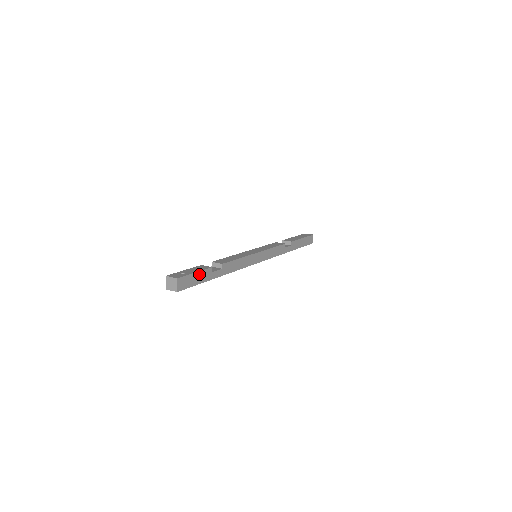
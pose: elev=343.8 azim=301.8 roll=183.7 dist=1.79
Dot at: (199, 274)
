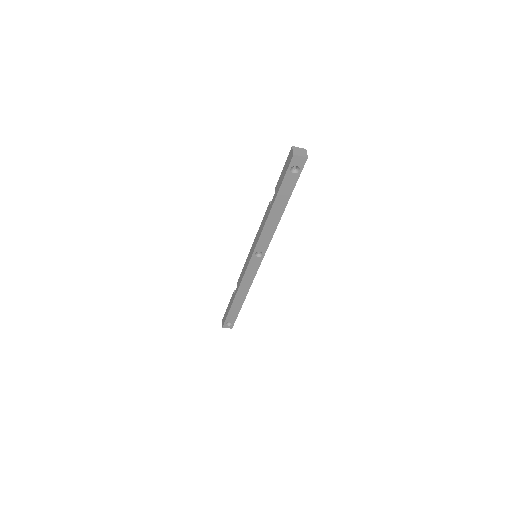
Dot at: occluded
